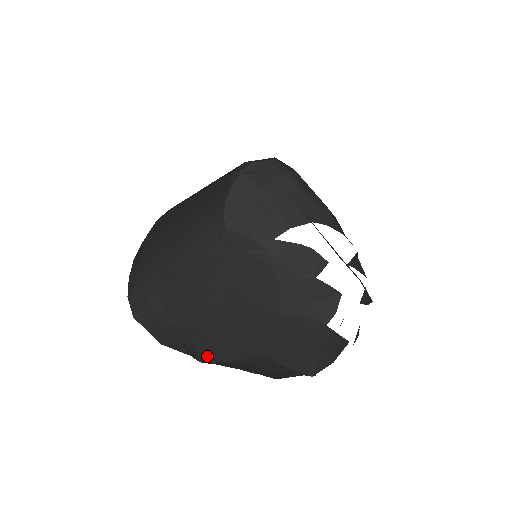
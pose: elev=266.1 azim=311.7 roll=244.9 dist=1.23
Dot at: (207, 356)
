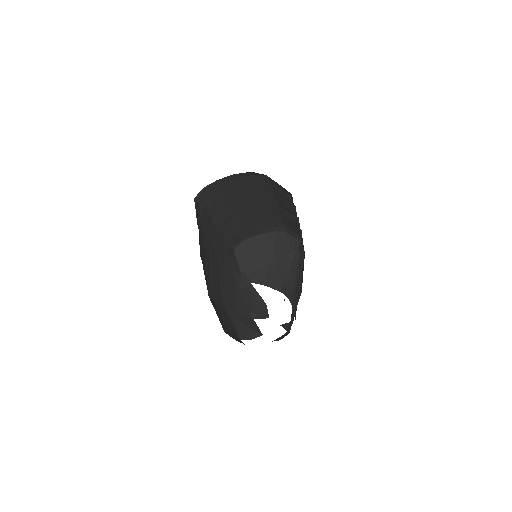
Dot at: (201, 253)
